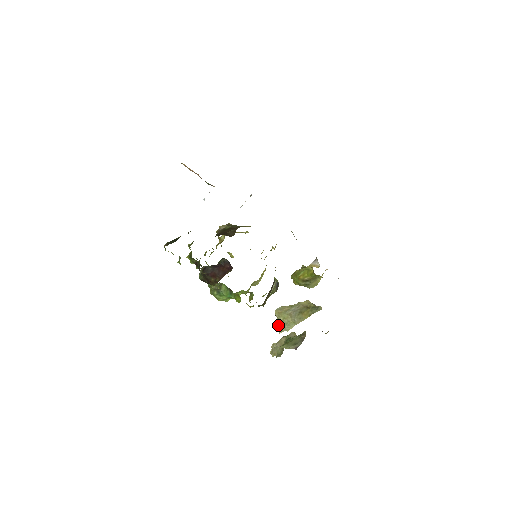
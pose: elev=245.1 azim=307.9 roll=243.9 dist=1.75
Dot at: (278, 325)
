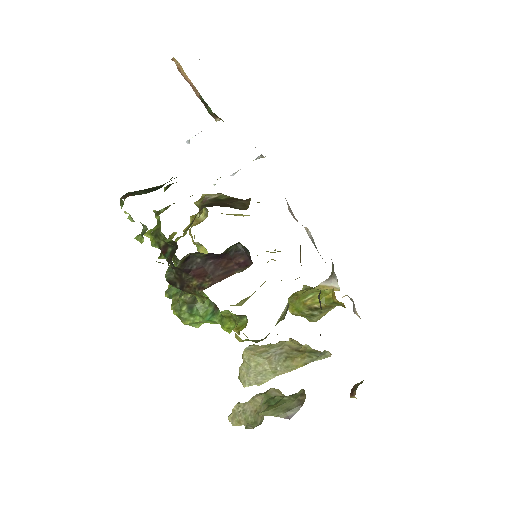
Dot at: (244, 374)
